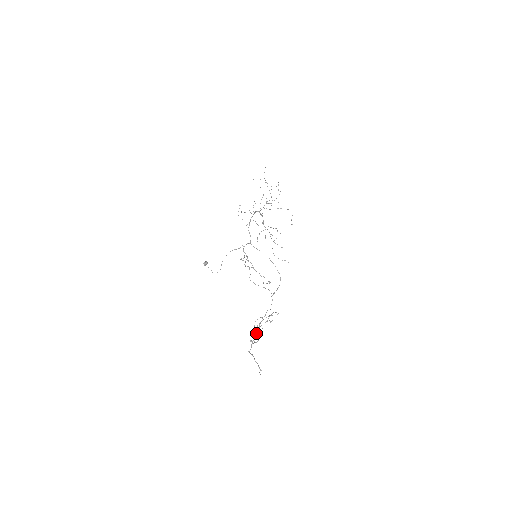
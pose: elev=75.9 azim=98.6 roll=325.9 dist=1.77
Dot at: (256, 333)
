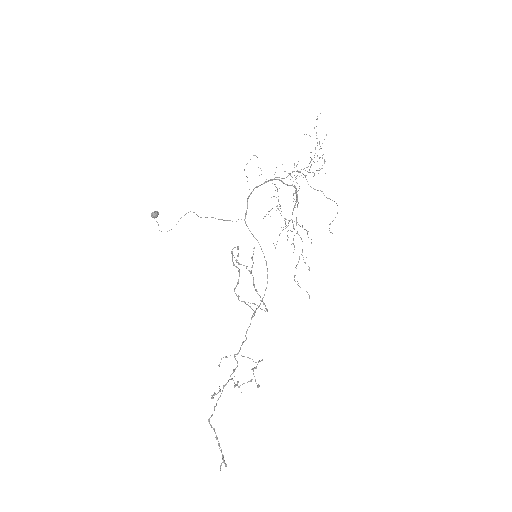
Dot at: occluded
